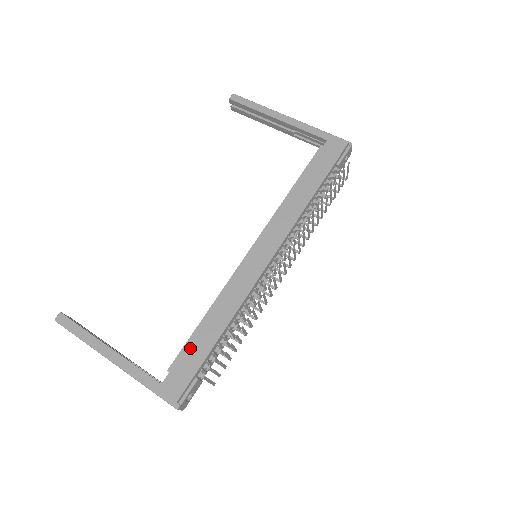
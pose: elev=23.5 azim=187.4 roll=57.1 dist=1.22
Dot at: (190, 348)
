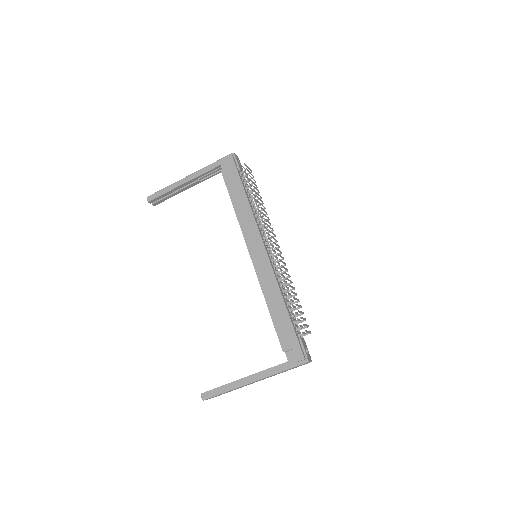
Dot at: (280, 330)
